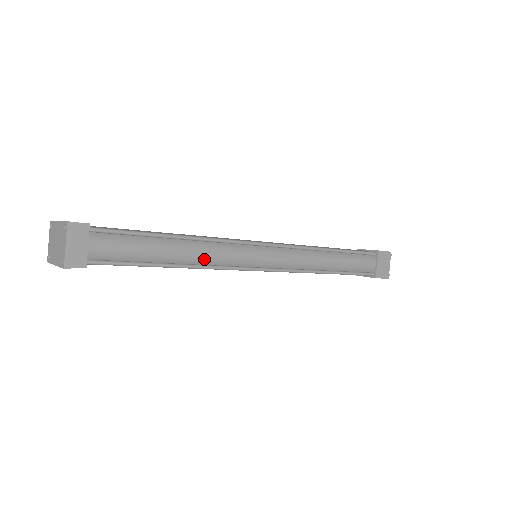
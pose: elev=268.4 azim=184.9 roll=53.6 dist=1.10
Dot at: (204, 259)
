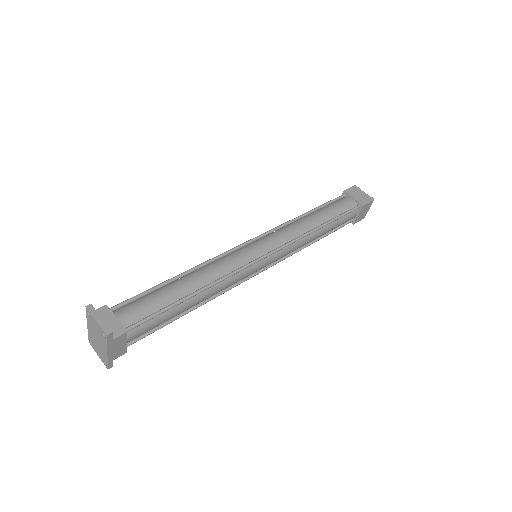
Dot at: (213, 276)
